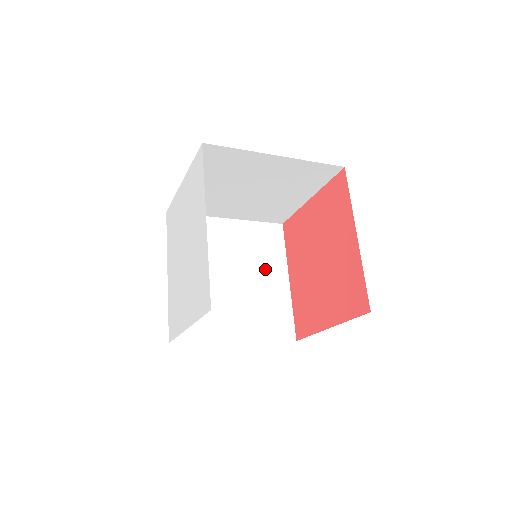
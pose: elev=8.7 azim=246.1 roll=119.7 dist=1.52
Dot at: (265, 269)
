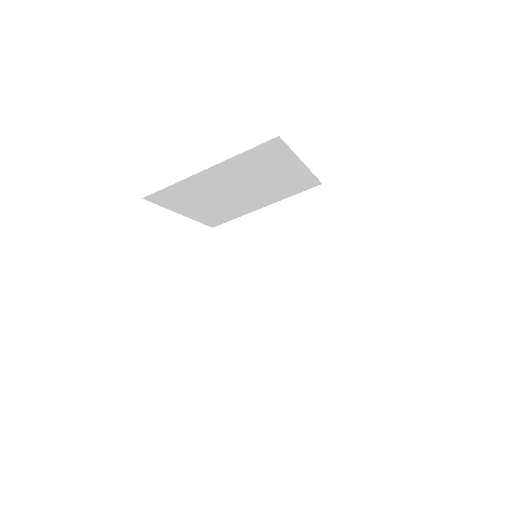
Dot at: (312, 243)
